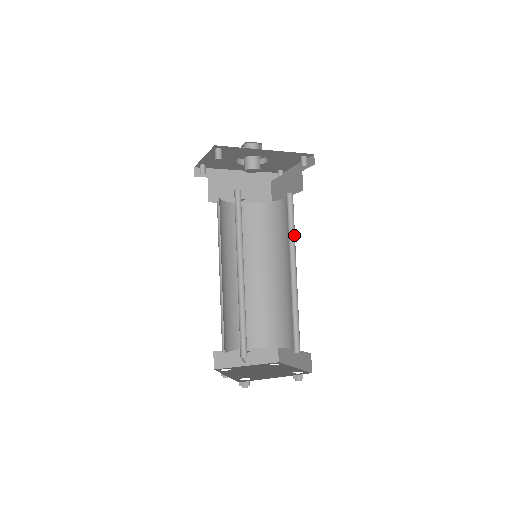
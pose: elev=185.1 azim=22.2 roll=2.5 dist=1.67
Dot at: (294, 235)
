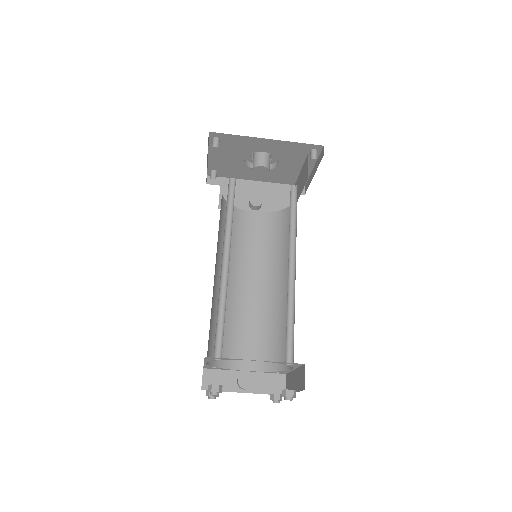
Dot at: (296, 228)
